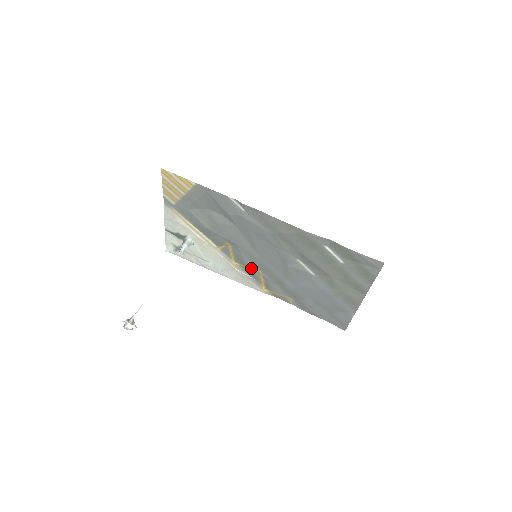
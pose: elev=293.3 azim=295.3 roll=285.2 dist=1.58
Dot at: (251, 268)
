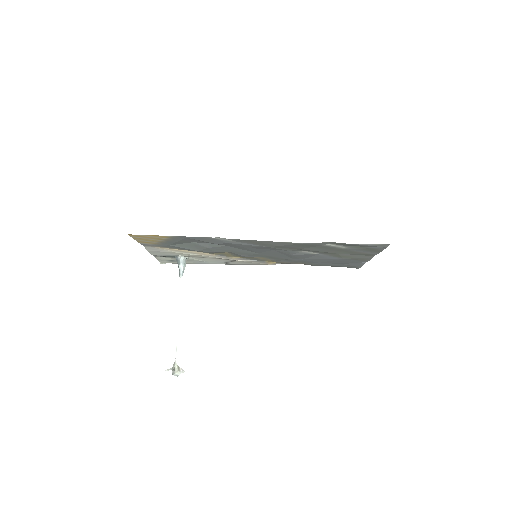
Dot at: (253, 258)
